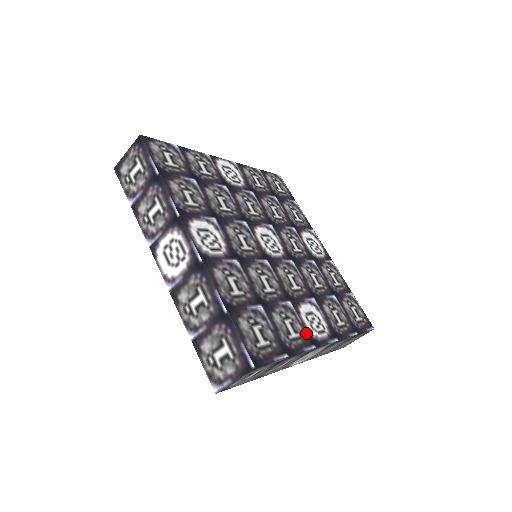
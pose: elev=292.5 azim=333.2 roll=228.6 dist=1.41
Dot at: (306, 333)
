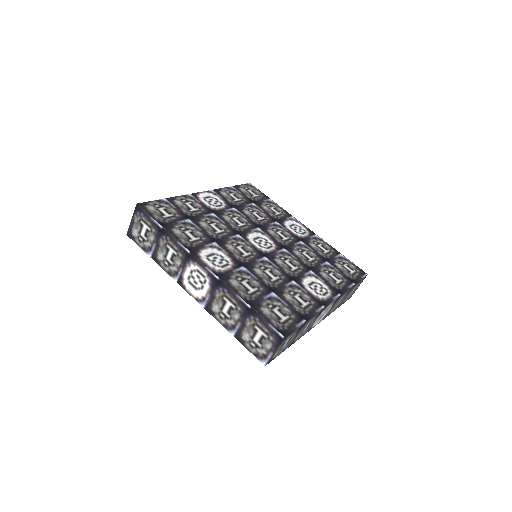
Dot at: (314, 299)
